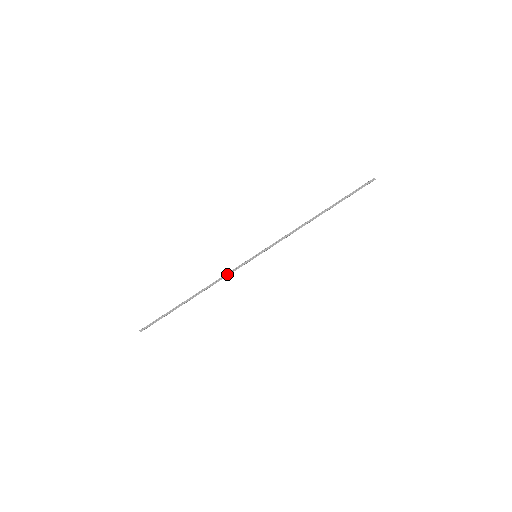
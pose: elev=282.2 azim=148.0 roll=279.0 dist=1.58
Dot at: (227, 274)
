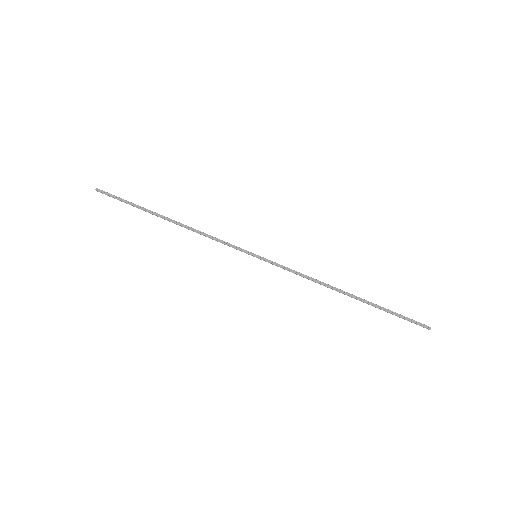
Dot at: (216, 238)
